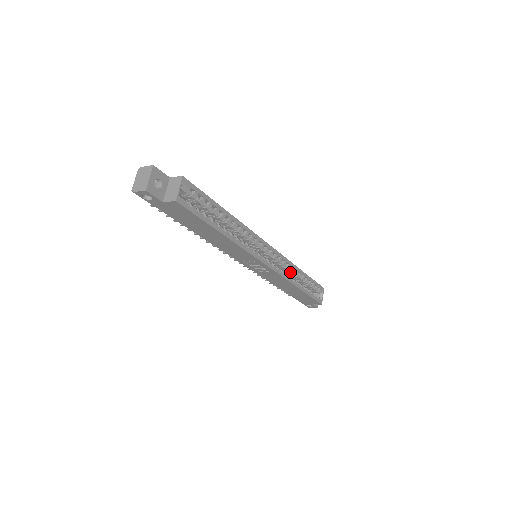
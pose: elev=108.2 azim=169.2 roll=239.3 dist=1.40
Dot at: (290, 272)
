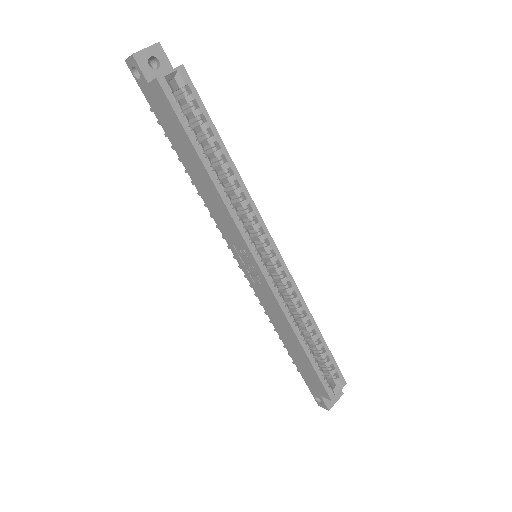
Dot at: (298, 314)
